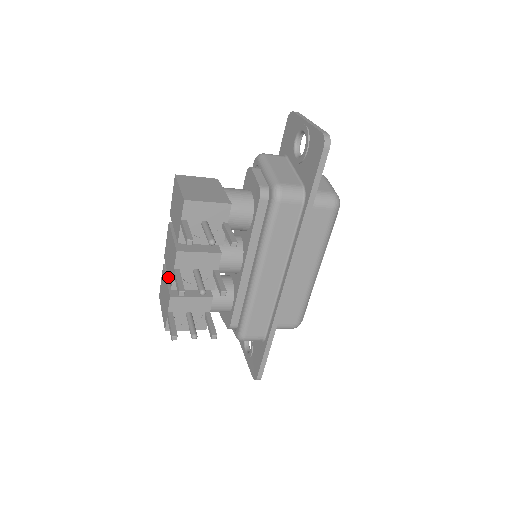
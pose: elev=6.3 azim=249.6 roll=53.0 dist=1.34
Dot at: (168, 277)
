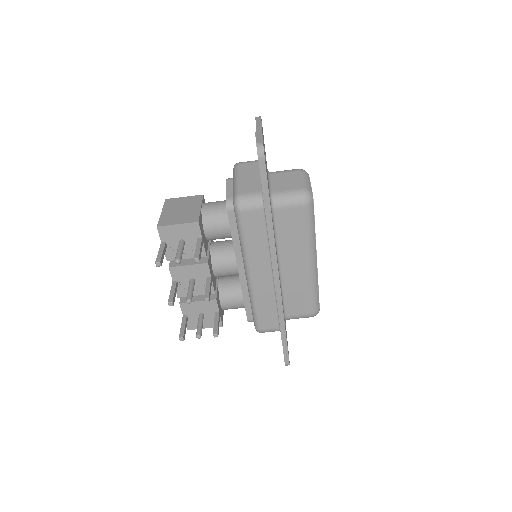
Dot at: occluded
